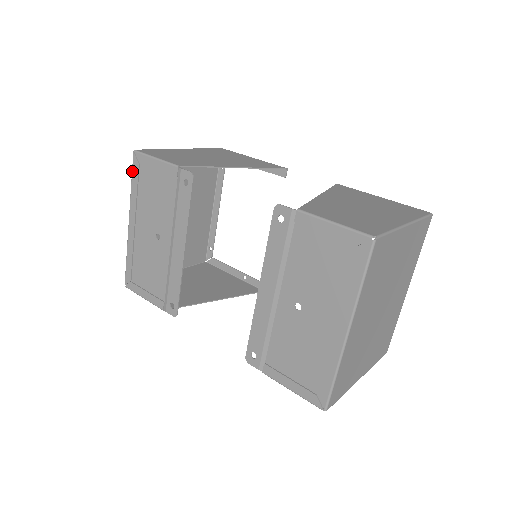
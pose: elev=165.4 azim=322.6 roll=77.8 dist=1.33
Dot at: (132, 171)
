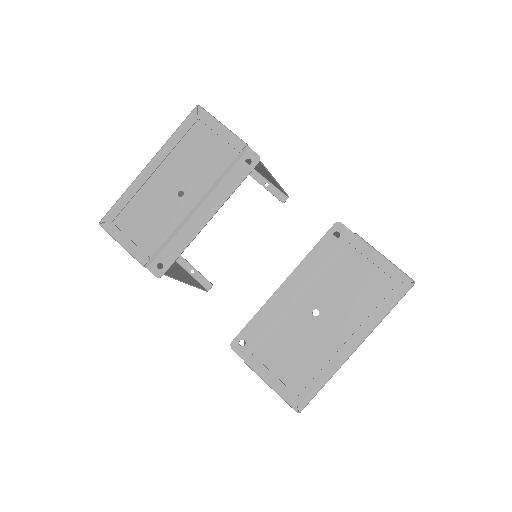
Dot at: (184, 121)
